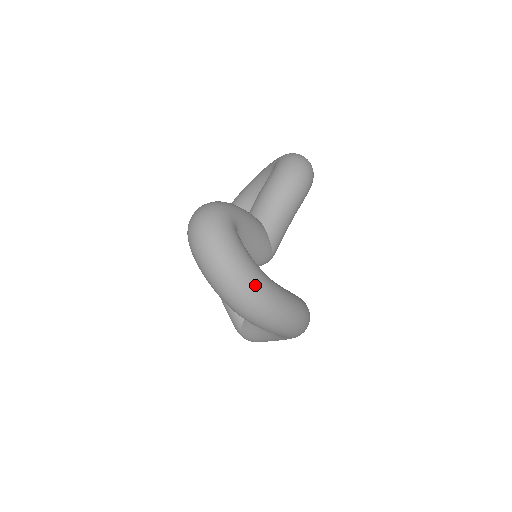
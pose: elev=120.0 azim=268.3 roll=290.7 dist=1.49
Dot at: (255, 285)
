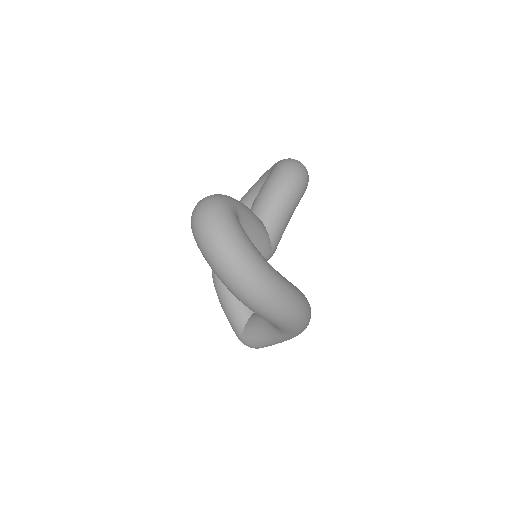
Dot at: (257, 268)
